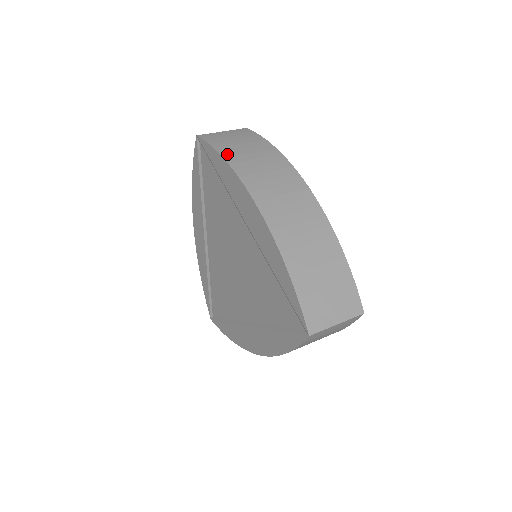
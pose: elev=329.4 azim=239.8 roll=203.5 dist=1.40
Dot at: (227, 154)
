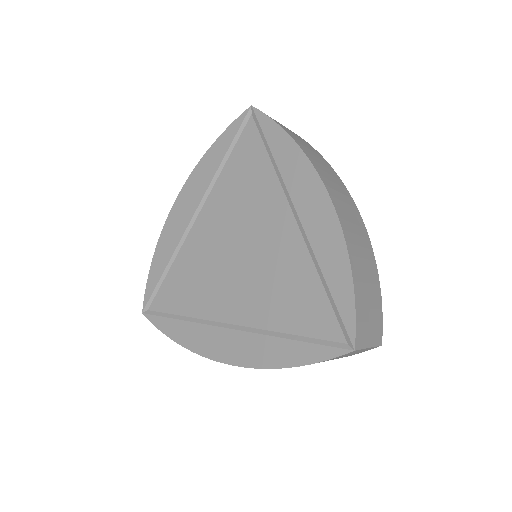
Dot at: (294, 138)
